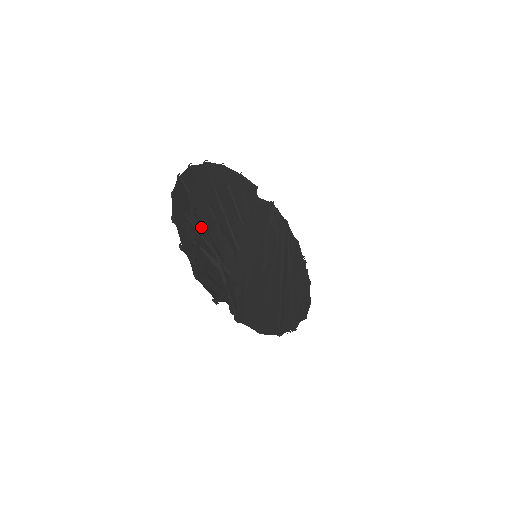
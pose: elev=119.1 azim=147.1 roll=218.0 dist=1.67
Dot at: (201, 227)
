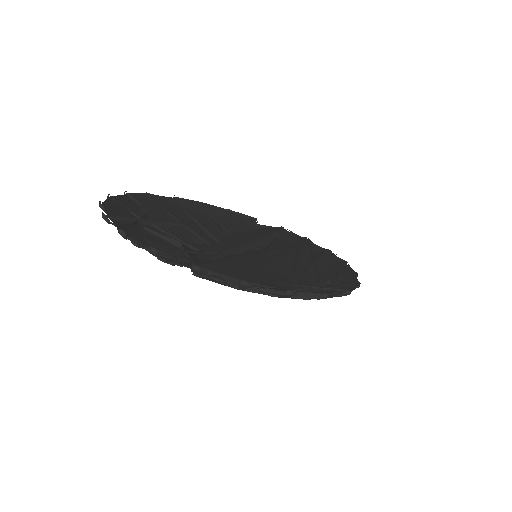
Dot at: occluded
